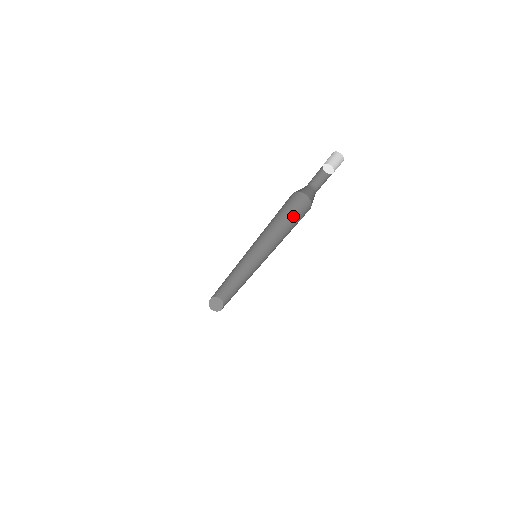
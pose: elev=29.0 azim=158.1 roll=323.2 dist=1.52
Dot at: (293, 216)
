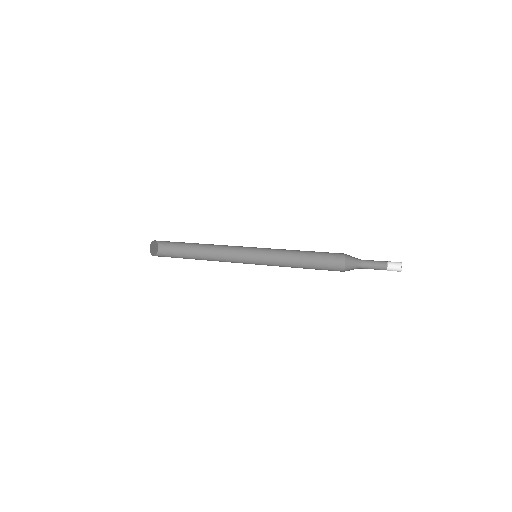
Dot at: (317, 252)
